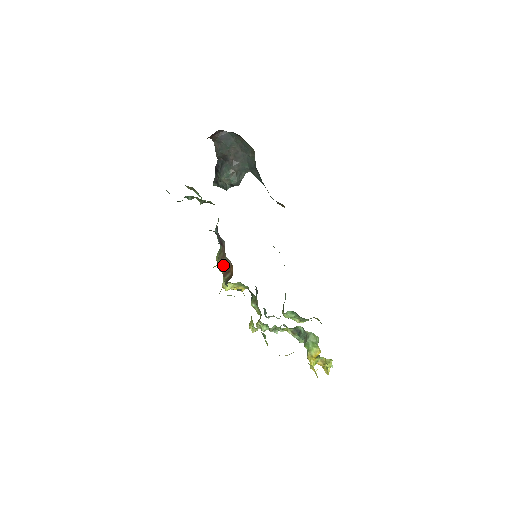
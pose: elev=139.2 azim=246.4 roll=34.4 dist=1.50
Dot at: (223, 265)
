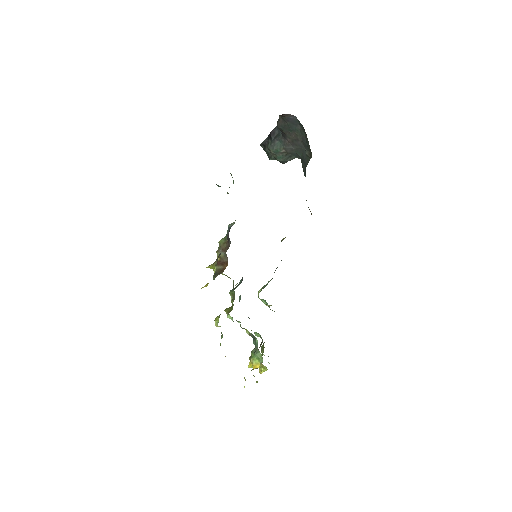
Dot at: (221, 256)
